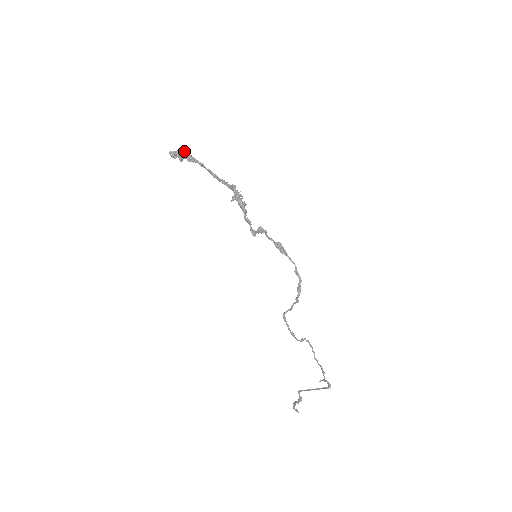
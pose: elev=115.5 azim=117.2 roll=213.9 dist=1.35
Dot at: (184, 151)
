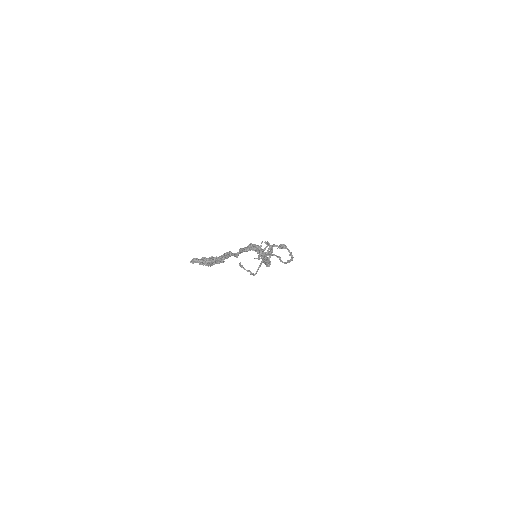
Dot at: (214, 260)
